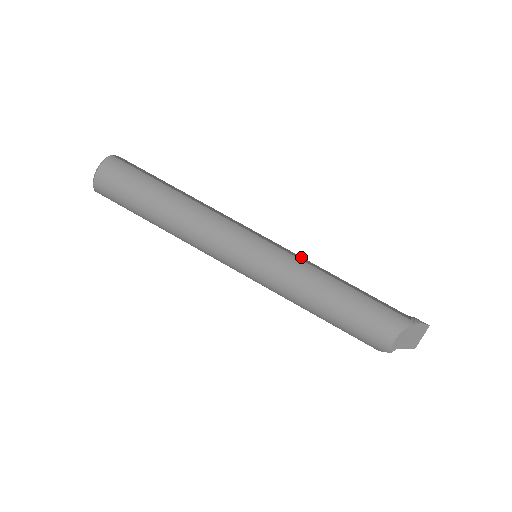
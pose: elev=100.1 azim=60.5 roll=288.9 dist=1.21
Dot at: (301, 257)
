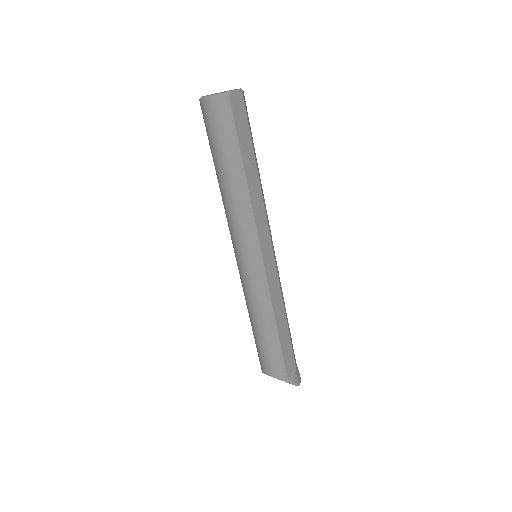
Dot at: (278, 288)
